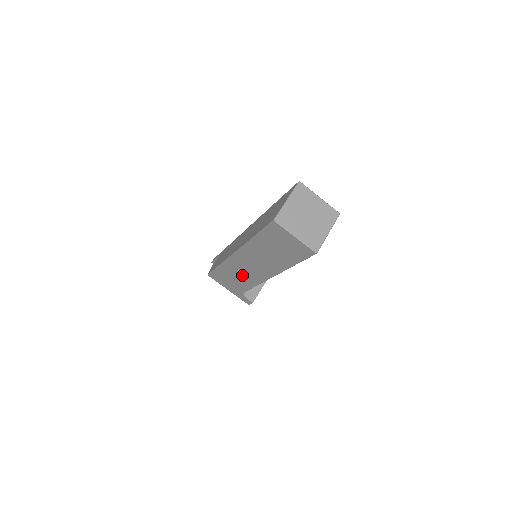
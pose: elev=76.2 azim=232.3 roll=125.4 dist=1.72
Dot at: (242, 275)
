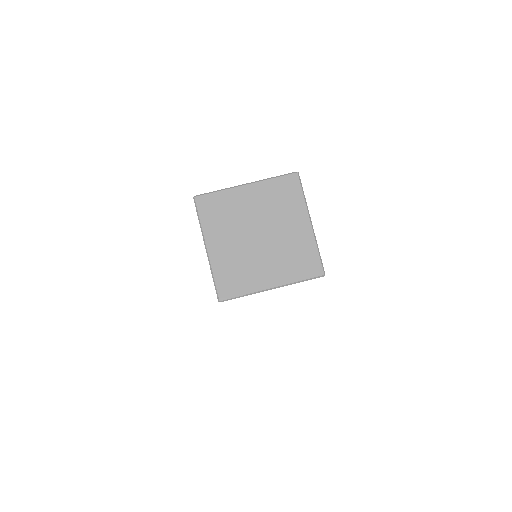
Dot at: occluded
